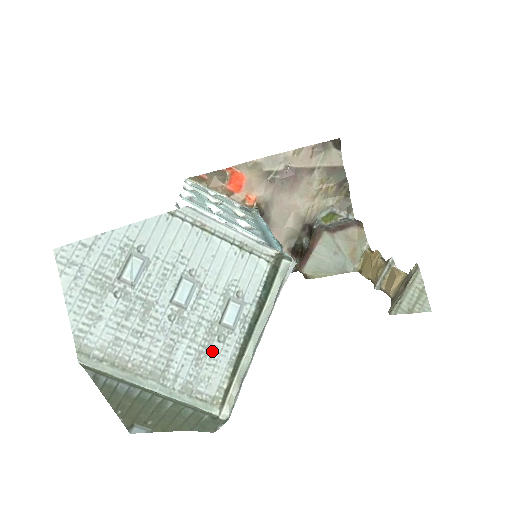
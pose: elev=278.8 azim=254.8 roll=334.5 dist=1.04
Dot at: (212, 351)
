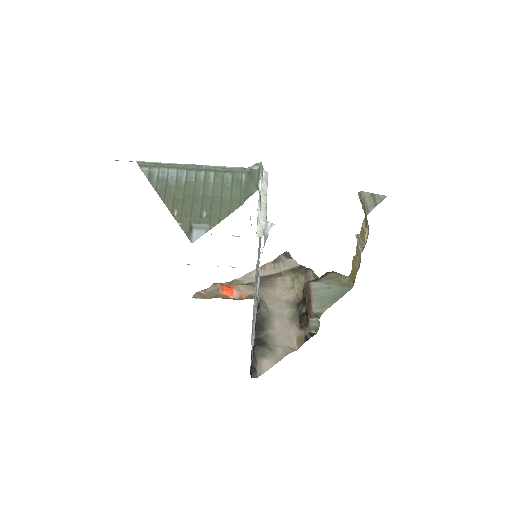
Dot at: occluded
